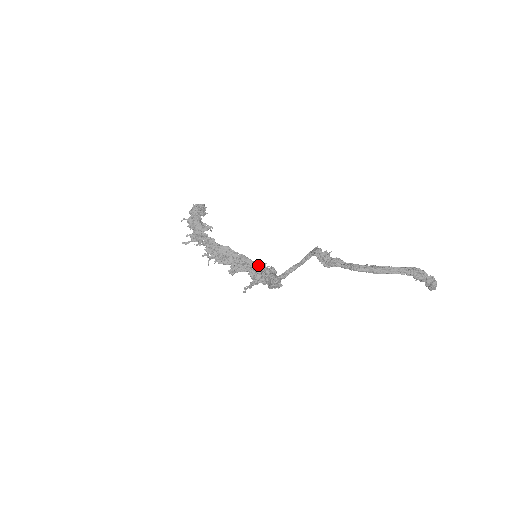
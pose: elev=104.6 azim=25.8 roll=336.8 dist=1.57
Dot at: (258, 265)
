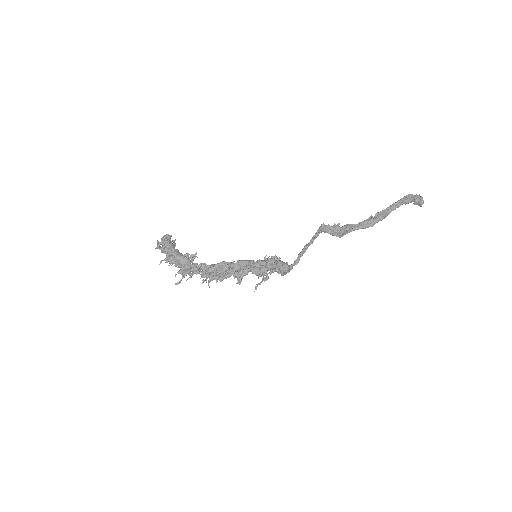
Dot at: (257, 261)
